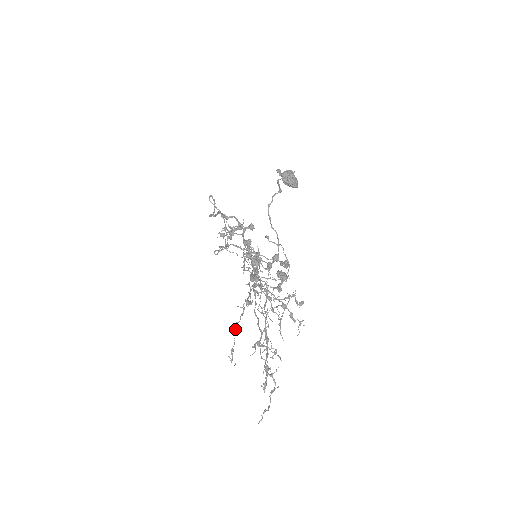
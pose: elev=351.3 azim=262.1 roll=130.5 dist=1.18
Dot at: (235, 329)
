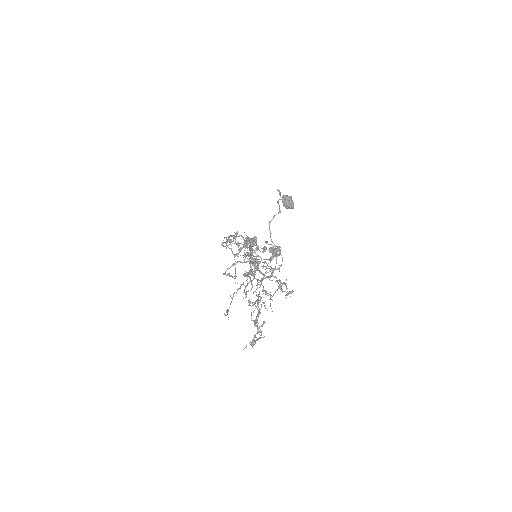
Dot at: (232, 298)
